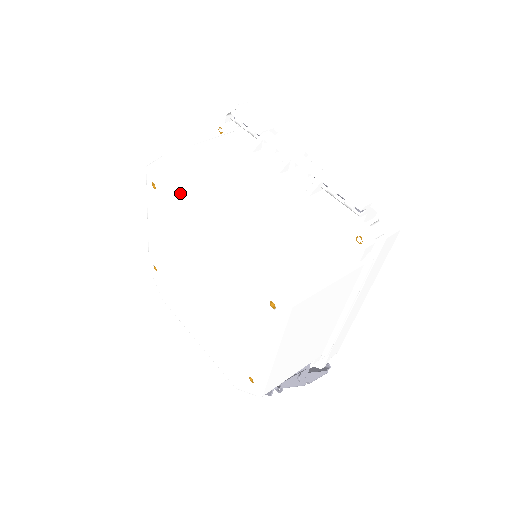
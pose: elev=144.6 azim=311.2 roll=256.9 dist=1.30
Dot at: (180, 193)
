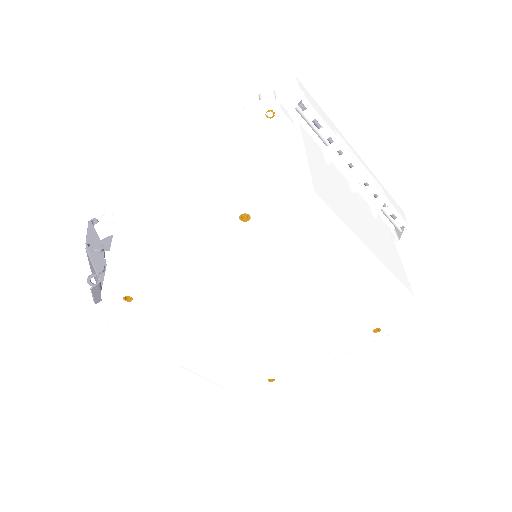
Dot at: (313, 238)
